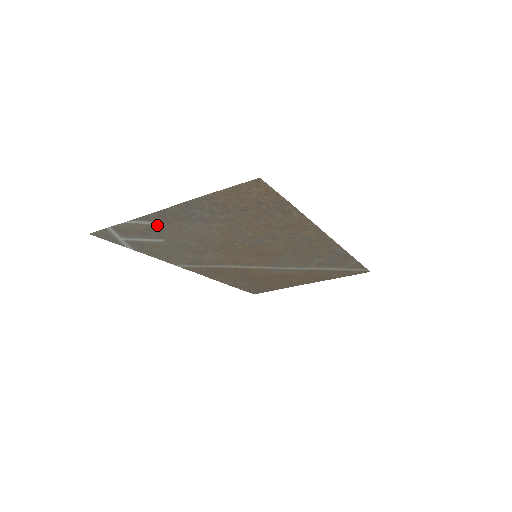
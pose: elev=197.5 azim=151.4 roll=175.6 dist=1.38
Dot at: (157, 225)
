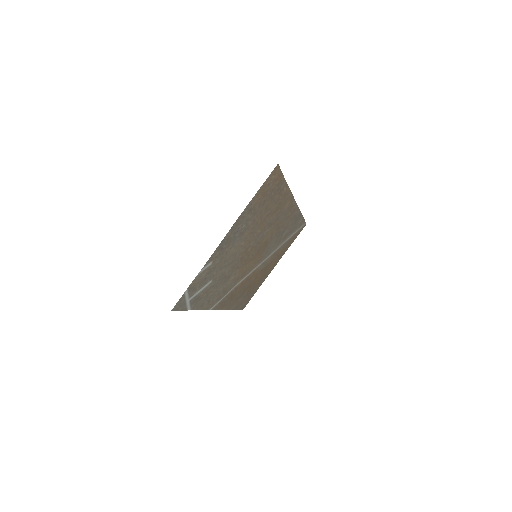
Dot at: (214, 263)
